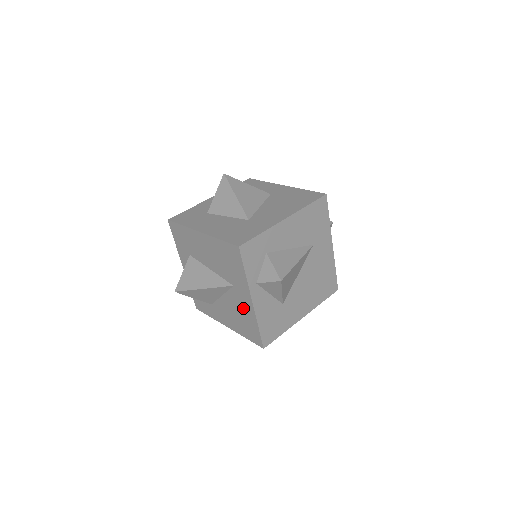
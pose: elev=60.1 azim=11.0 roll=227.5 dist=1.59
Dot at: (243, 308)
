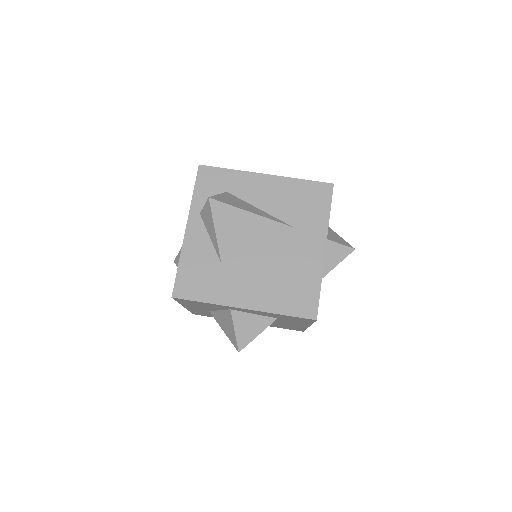
Dot at: occluded
